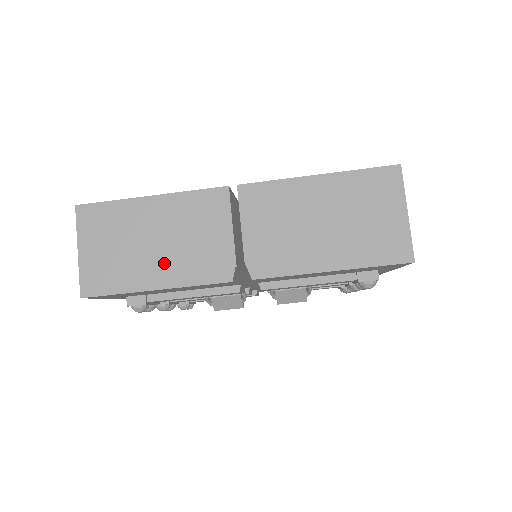
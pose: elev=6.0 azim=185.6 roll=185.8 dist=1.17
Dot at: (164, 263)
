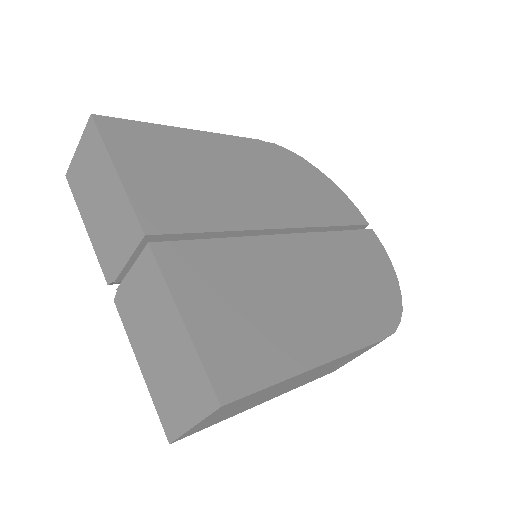
Dot at: (96, 221)
